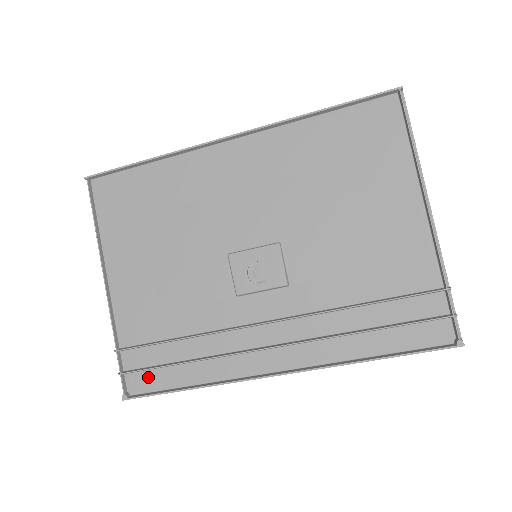
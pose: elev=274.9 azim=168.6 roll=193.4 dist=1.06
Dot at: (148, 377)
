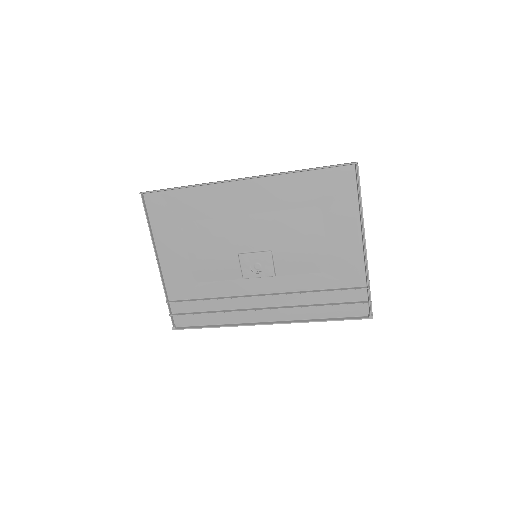
Dot at: (188, 318)
